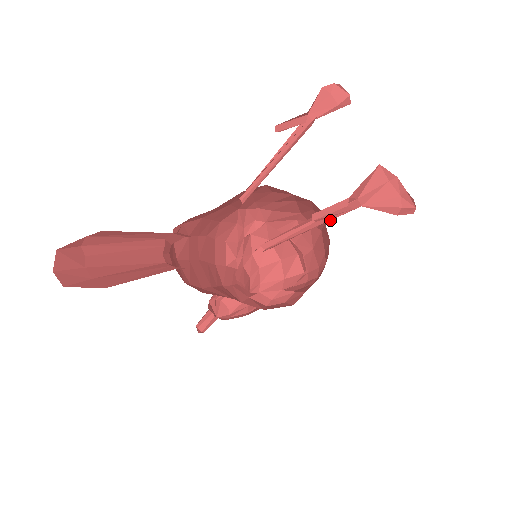
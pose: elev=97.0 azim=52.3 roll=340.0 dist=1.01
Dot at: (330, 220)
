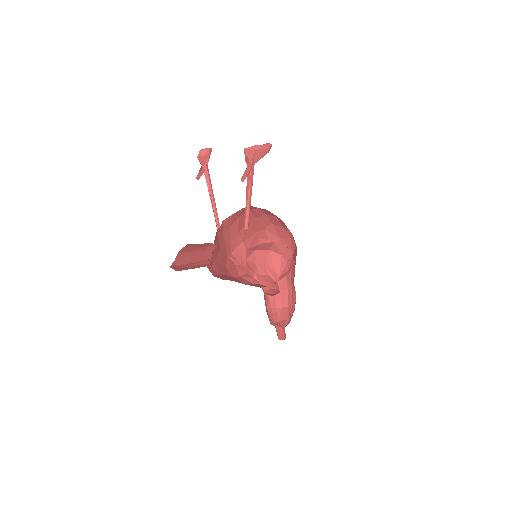
Dot at: (252, 183)
